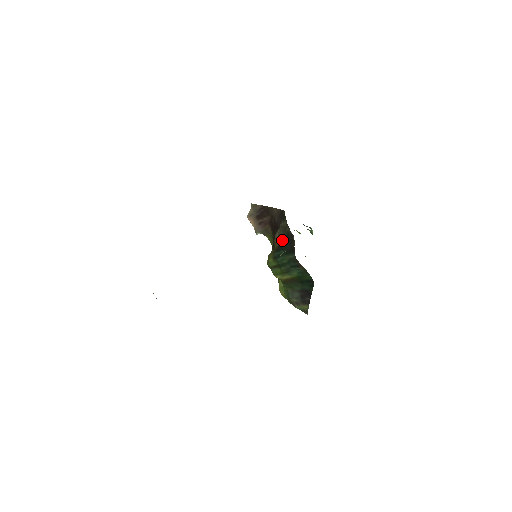
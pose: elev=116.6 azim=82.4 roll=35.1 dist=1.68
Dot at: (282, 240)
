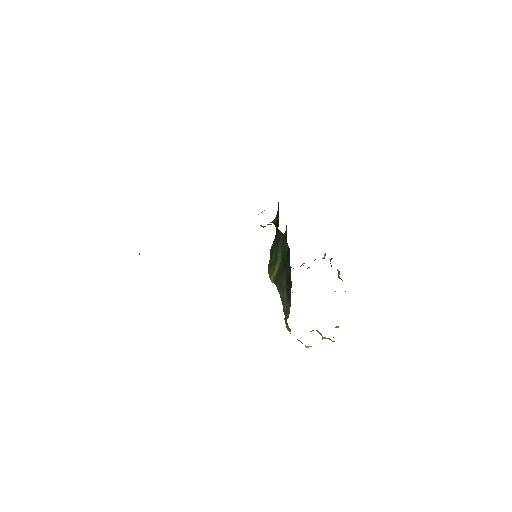
Dot at: (276, 224)
